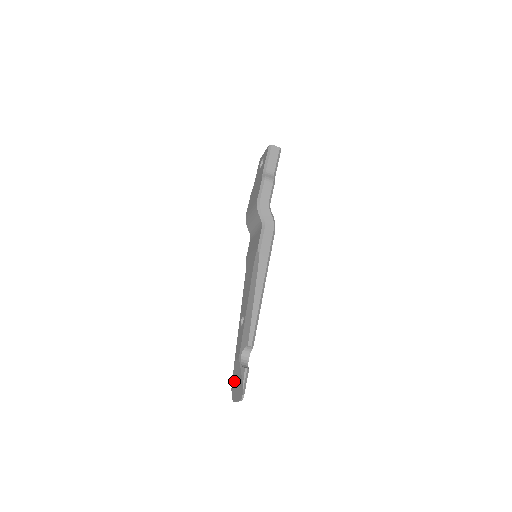
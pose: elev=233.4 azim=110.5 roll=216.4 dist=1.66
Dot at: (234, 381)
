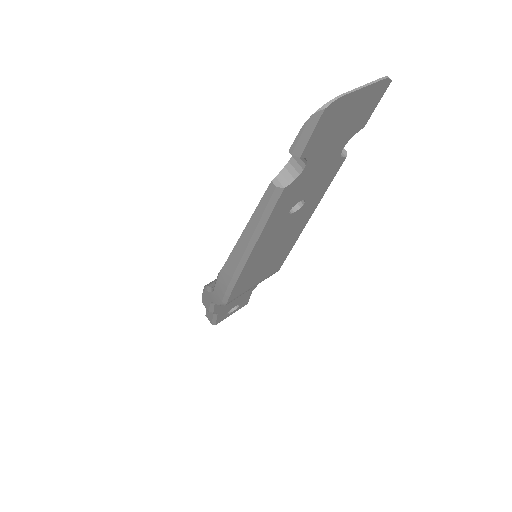
Dot at: occluded
